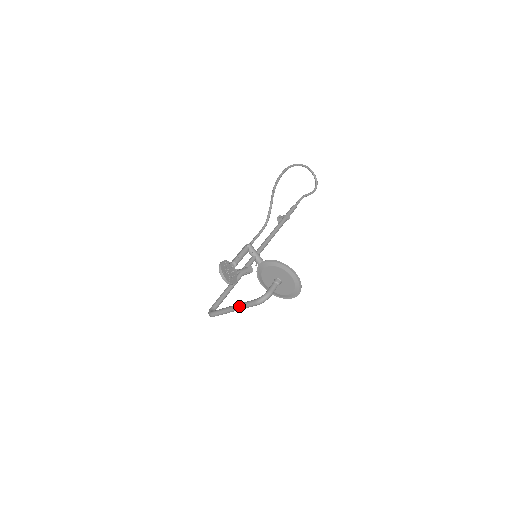
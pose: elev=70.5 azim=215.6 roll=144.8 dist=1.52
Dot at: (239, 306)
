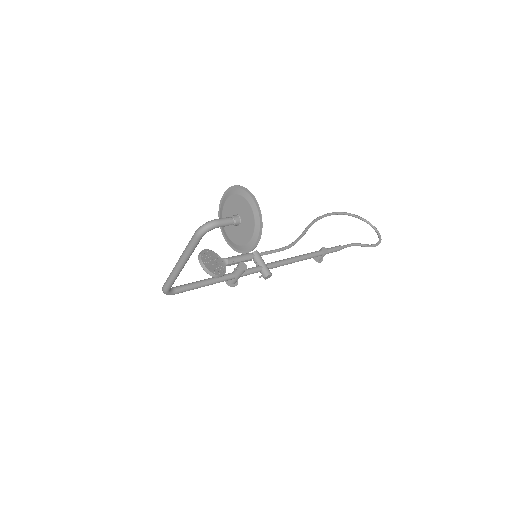
Dot at: (183, 252)
